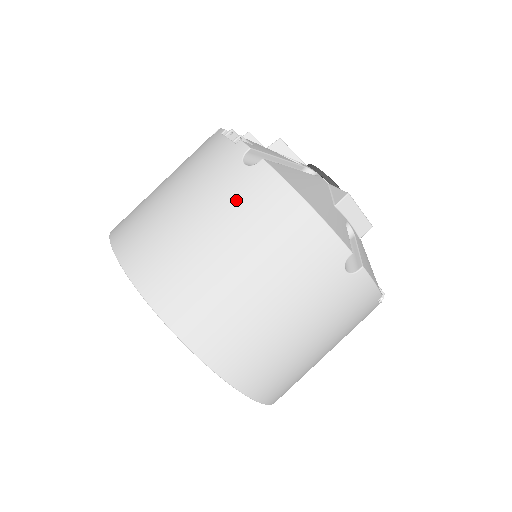
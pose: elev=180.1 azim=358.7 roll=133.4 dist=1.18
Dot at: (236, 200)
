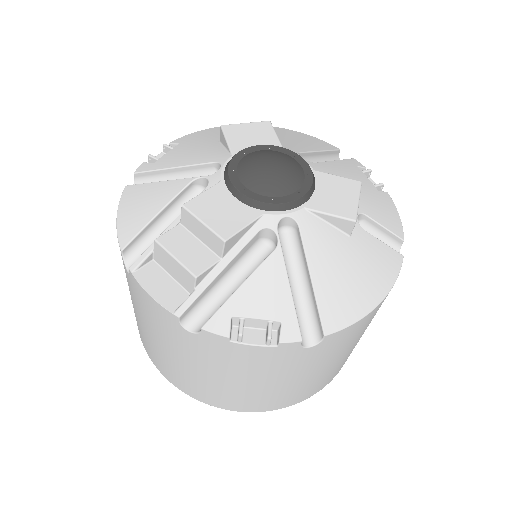
Dot at: (327, 355)
